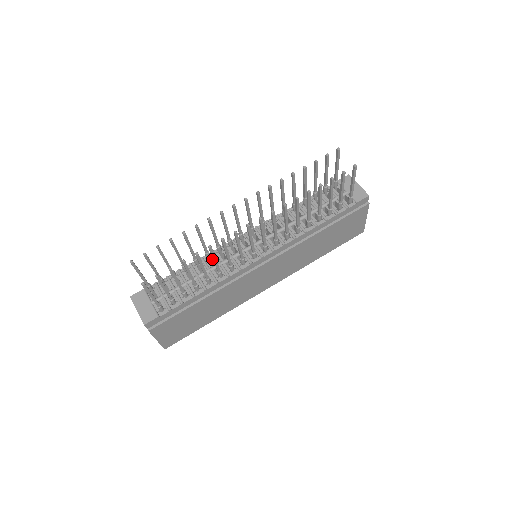
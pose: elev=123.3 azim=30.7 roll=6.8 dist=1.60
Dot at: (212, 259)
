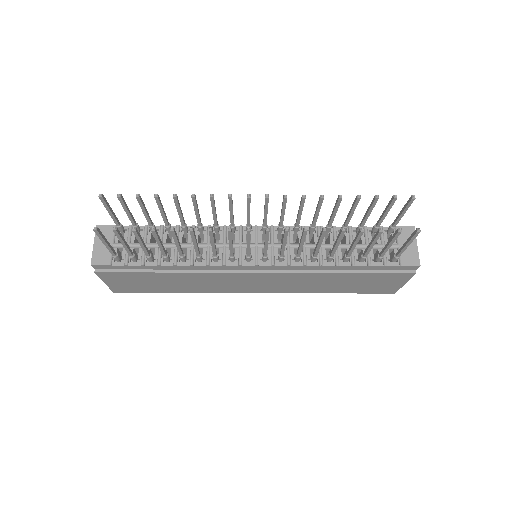
Dot at: (204, 234)
